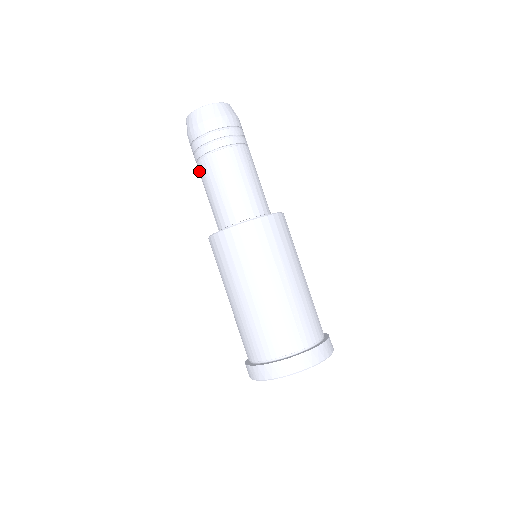
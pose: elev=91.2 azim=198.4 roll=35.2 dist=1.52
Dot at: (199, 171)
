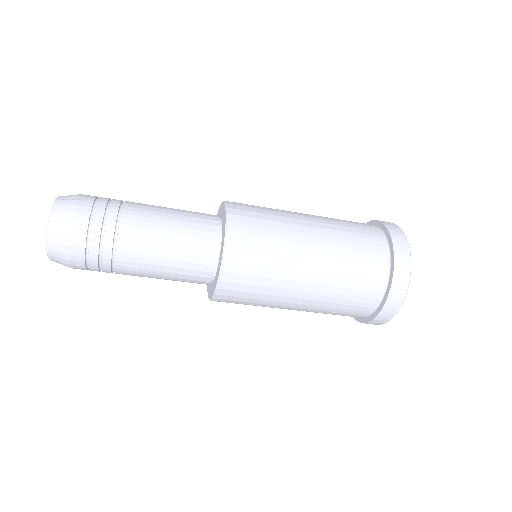
Dot at: occluded
